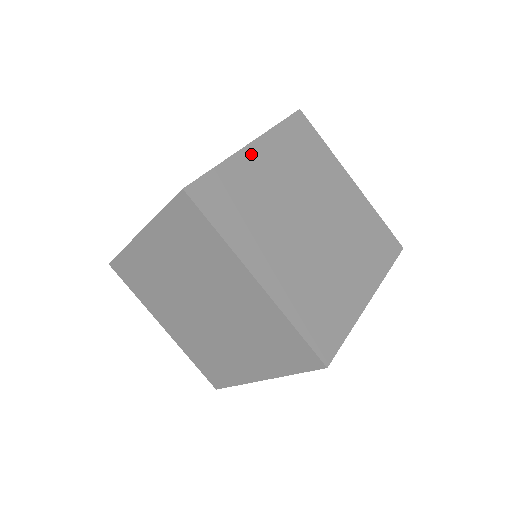
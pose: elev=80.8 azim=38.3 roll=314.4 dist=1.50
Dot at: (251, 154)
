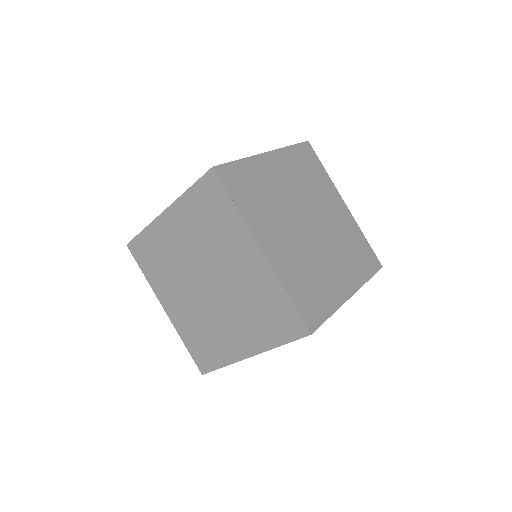
Dot at: (267, 160)
